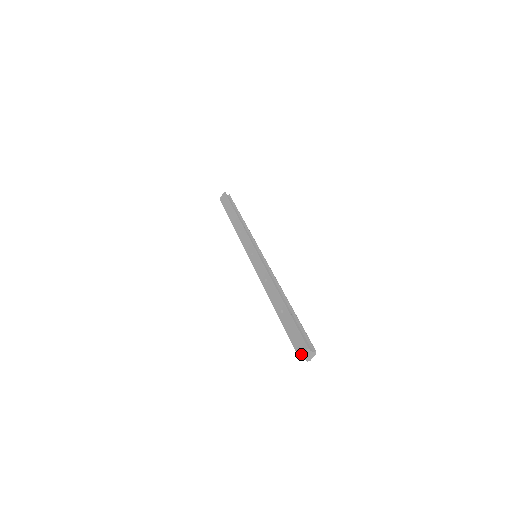
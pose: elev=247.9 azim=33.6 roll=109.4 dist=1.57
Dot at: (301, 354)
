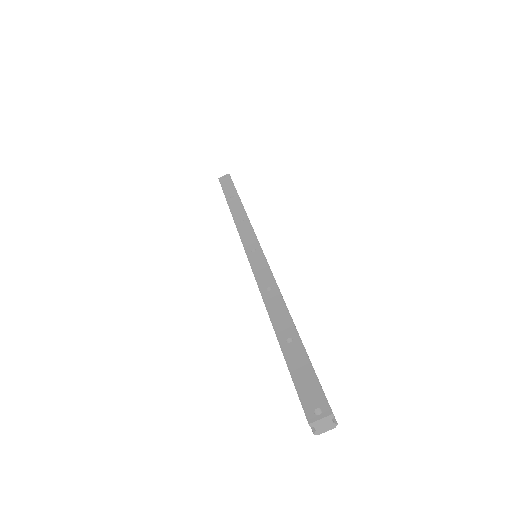
Dot at: (315, 417)
